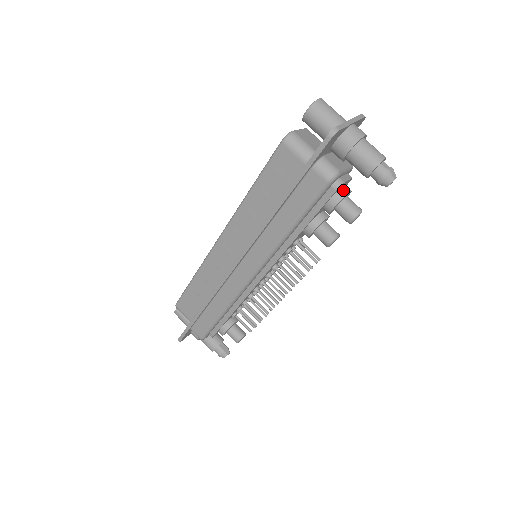
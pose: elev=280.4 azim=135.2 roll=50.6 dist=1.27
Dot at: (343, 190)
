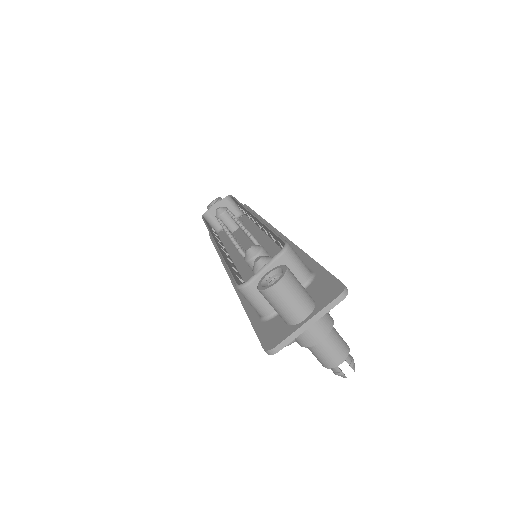
Dot at: occluded
